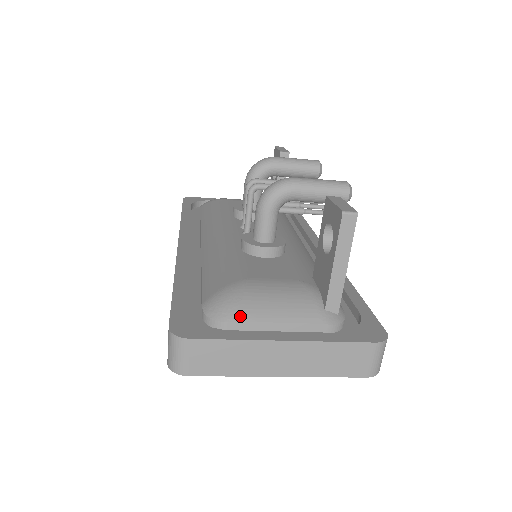
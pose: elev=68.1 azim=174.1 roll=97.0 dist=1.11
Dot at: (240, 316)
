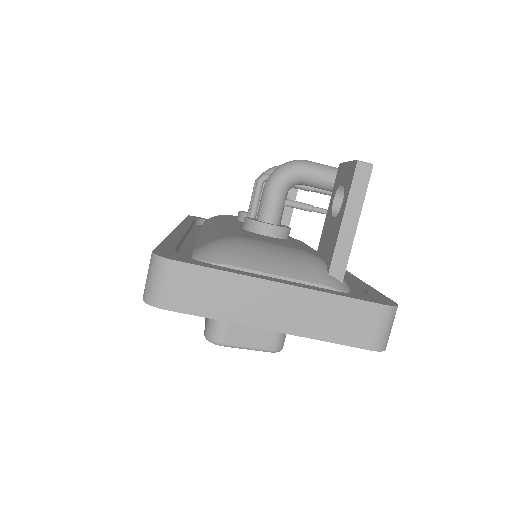
Dot at: (233, 261)
